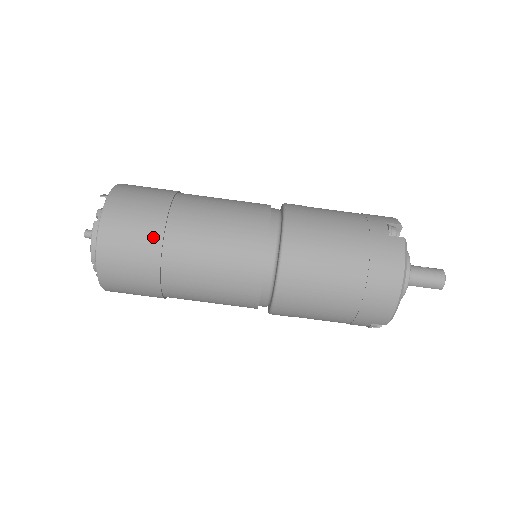
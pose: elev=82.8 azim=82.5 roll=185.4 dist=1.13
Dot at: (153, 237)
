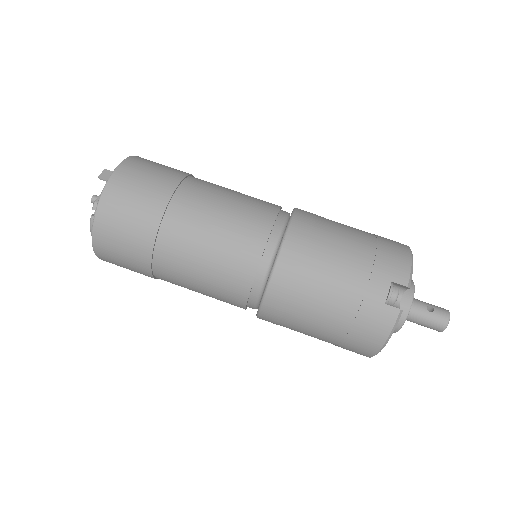
Dot at: (142, 253)
